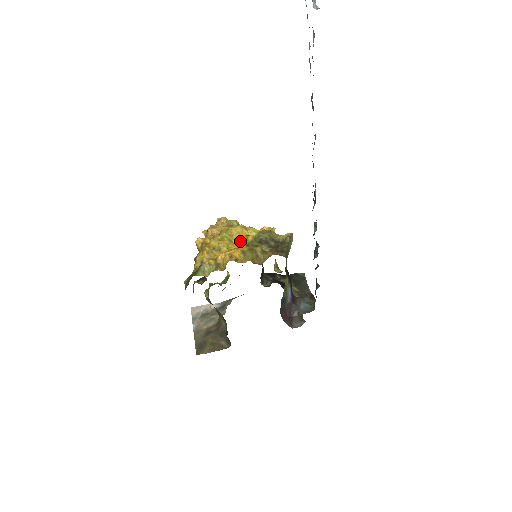
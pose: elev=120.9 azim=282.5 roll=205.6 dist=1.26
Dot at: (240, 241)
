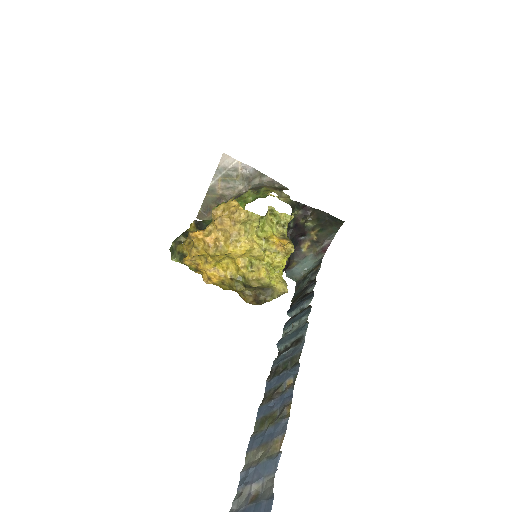
Dot at: (233, 262)
